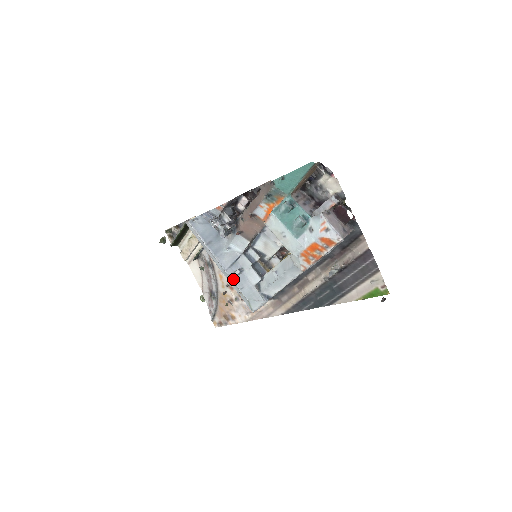
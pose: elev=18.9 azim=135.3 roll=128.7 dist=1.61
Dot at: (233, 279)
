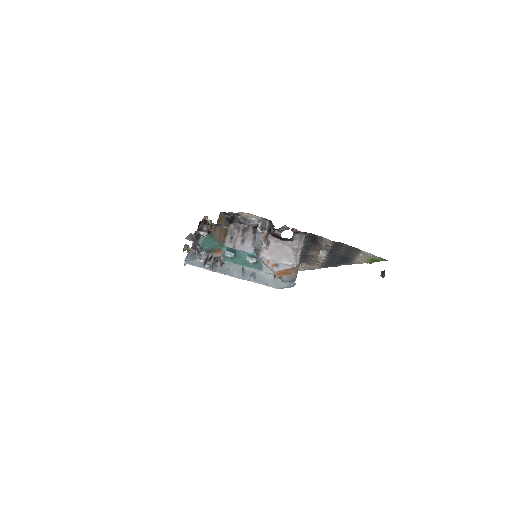
Dot at: (254, 282)
